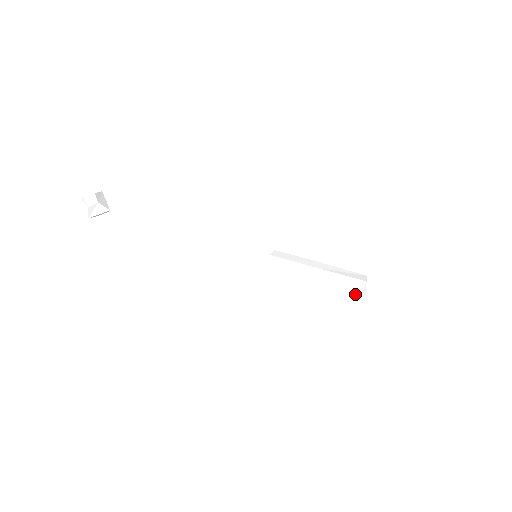
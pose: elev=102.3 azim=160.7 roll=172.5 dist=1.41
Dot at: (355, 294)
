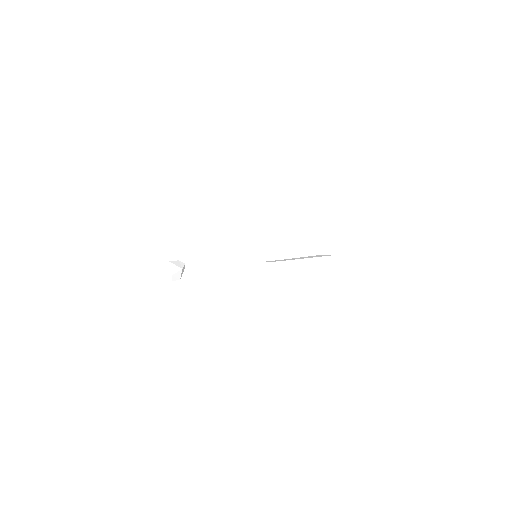
Dot at: occluded
